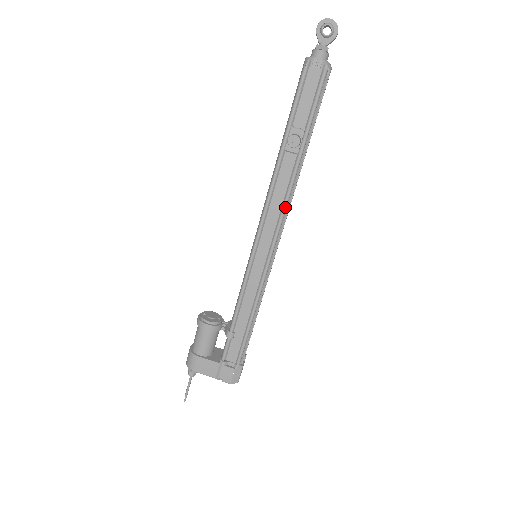
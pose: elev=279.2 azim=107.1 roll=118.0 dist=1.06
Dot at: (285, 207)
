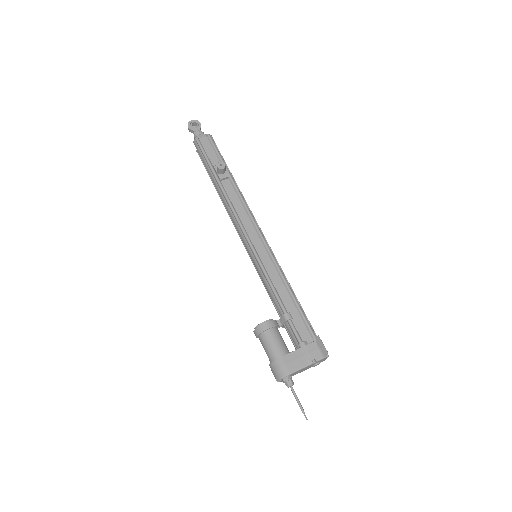
Dot at: (247, 207)
